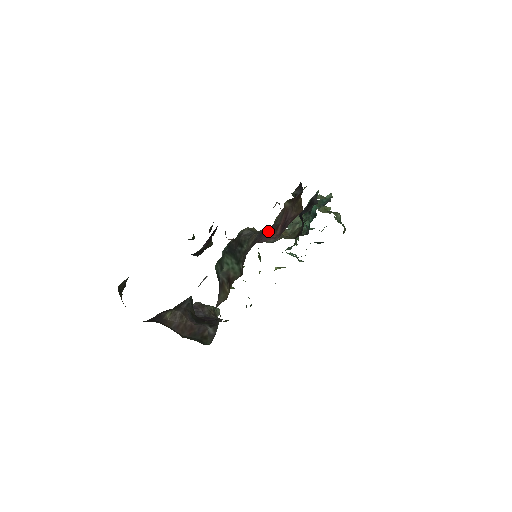
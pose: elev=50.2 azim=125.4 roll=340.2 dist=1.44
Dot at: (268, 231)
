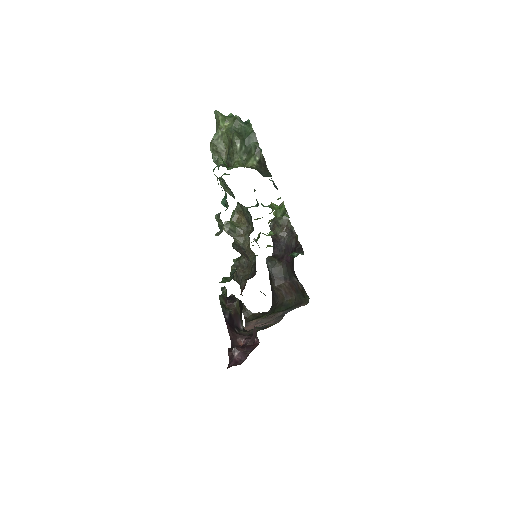
Dot at: occluded
